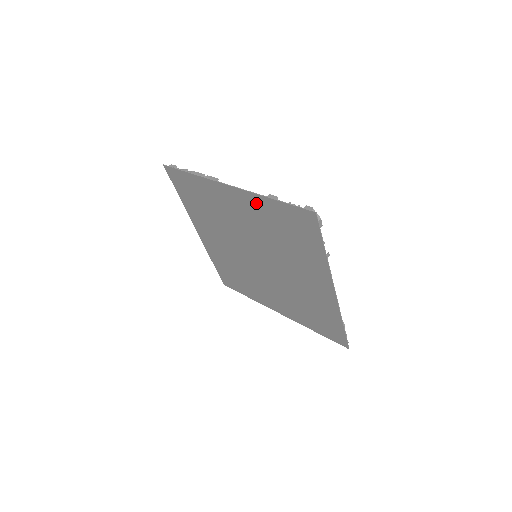
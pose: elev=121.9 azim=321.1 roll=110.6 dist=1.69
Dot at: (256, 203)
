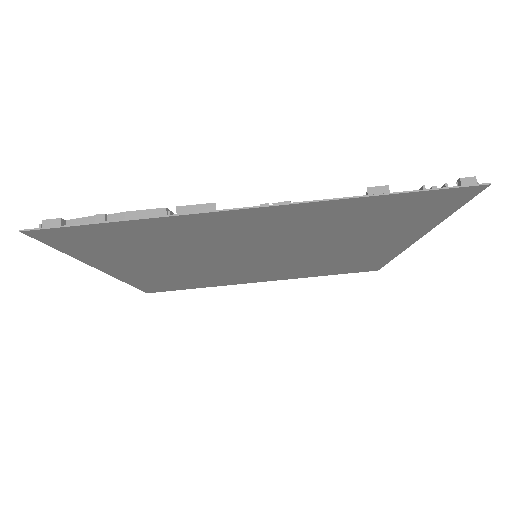
Dot at: (324, 210)
